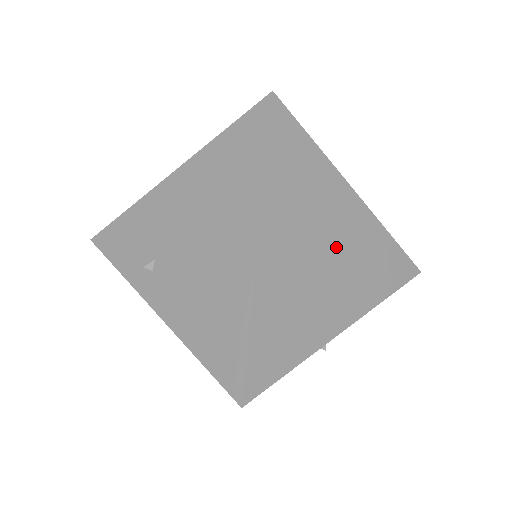
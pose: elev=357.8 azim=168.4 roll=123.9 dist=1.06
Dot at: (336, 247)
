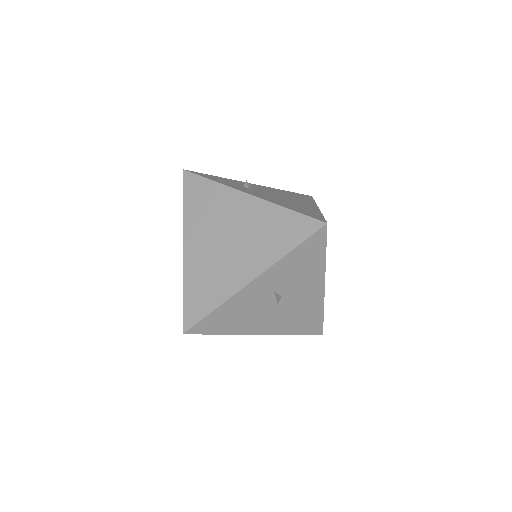
Dot at: (236, 232)
